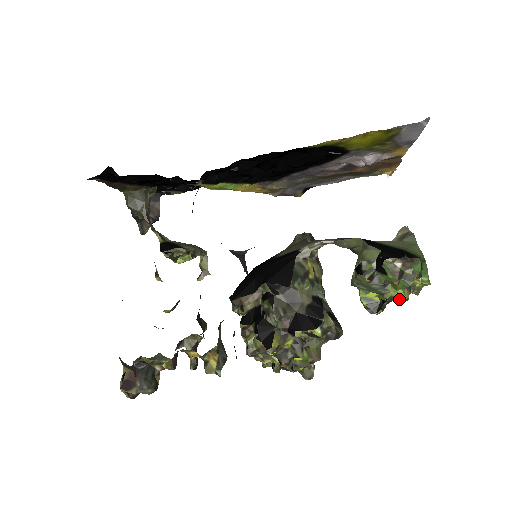
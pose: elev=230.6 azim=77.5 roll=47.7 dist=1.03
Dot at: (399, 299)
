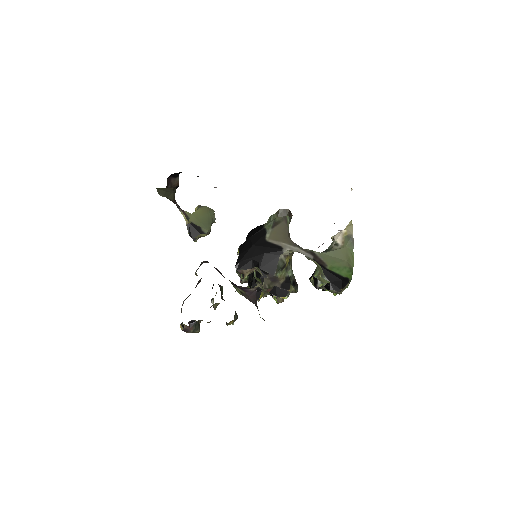
Dot at: occluded
